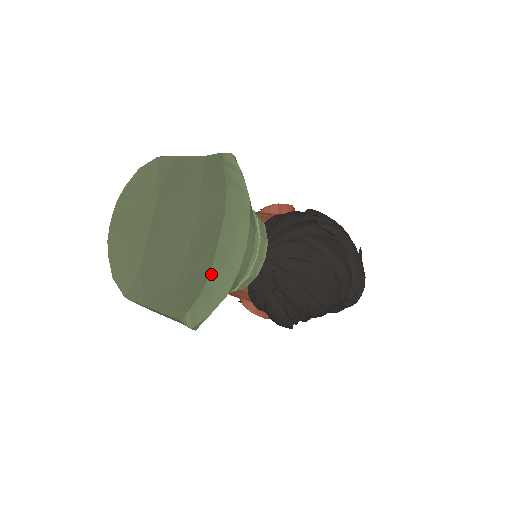
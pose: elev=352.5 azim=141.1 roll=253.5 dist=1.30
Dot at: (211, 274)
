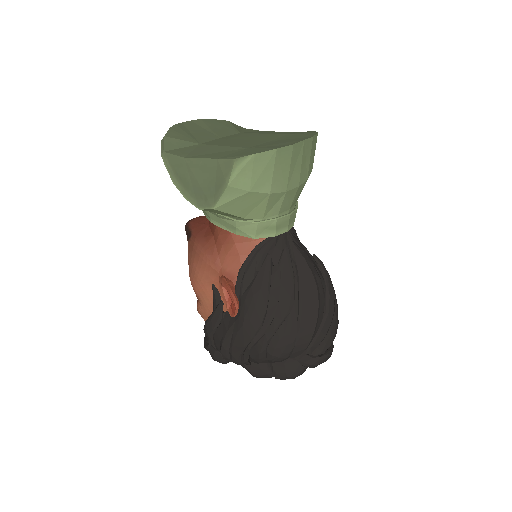
Dot at: (287, 150)
